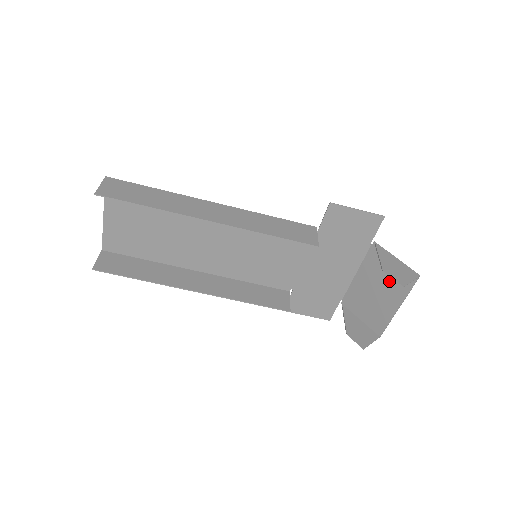
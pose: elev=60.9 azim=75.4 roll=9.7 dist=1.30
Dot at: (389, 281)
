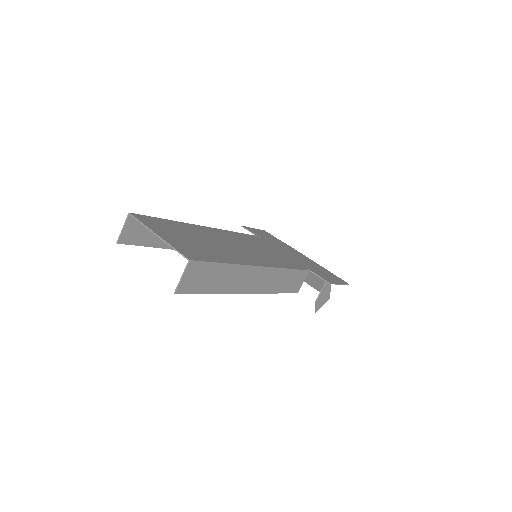
Dot at: (315, 279)
